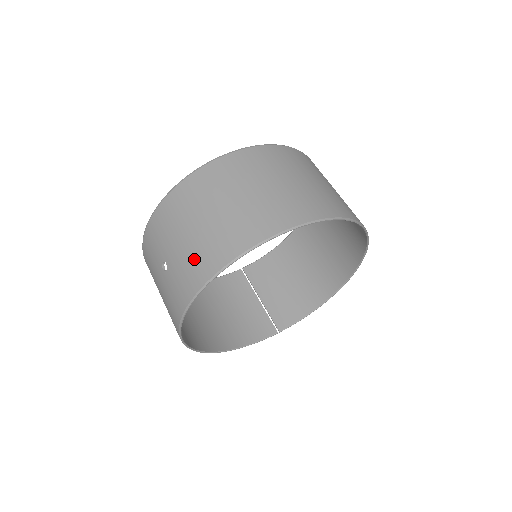
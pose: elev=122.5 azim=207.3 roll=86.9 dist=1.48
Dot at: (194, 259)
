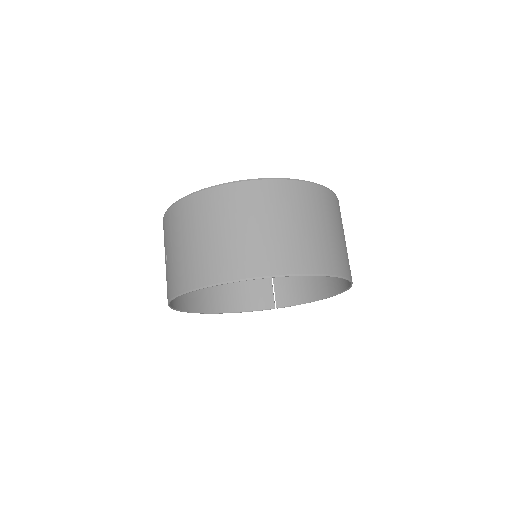
Dot at: (178, 270)
